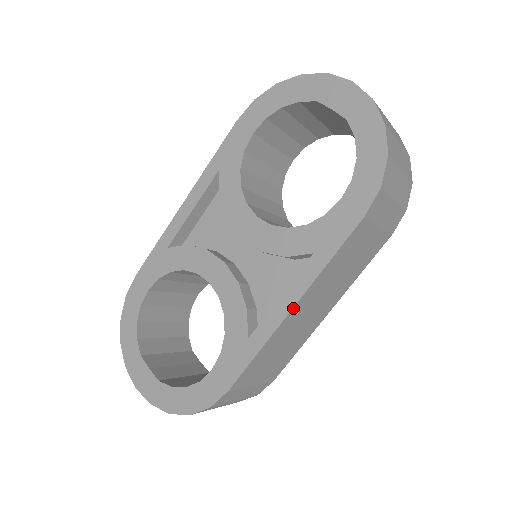
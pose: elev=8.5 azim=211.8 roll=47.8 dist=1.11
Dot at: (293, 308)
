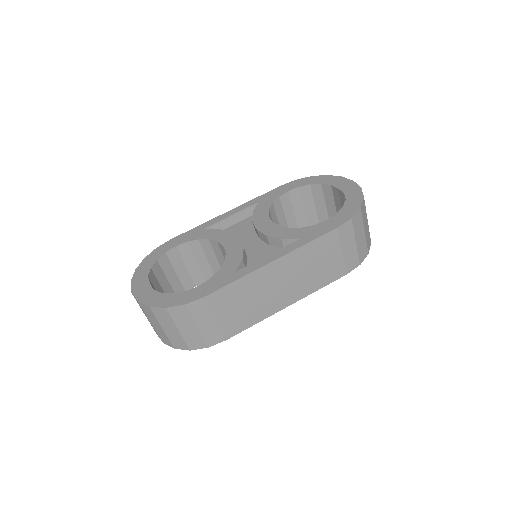
Dot at: (274, 261)
